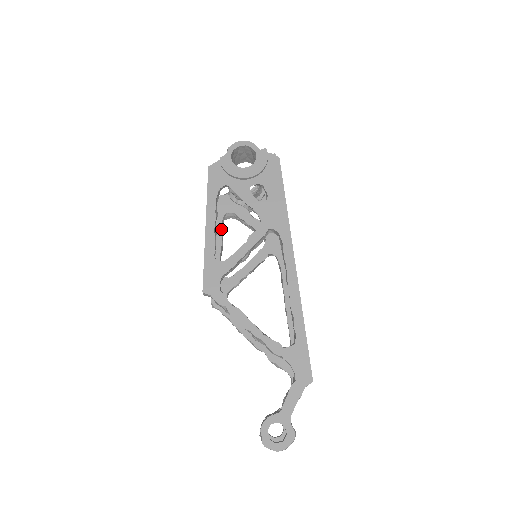
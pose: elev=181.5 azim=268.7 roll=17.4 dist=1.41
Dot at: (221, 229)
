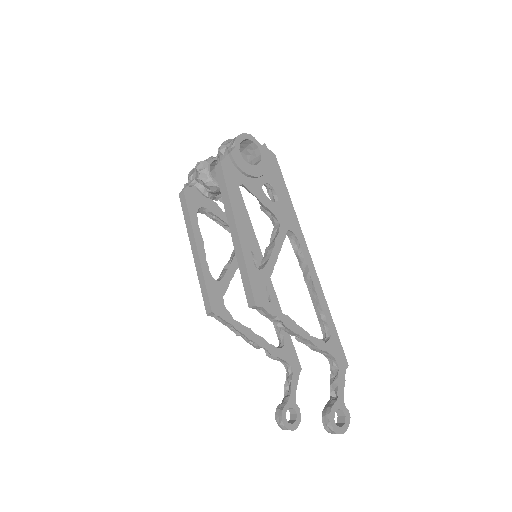
Dot at: occluded
